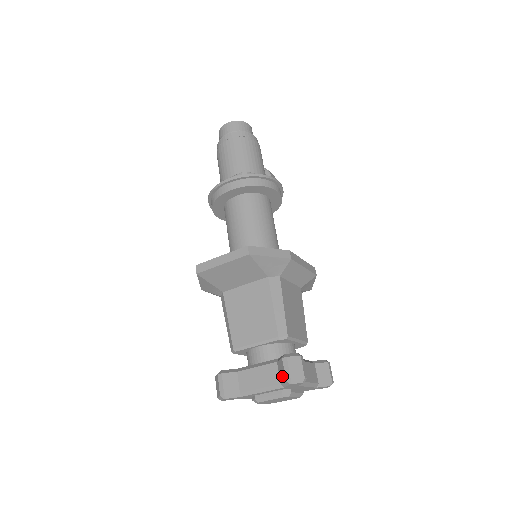
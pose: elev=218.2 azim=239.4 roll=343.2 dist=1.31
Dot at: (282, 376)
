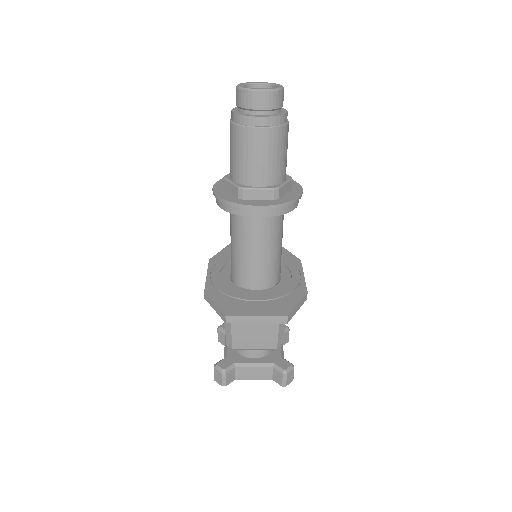
Dot at: (278, 380)
